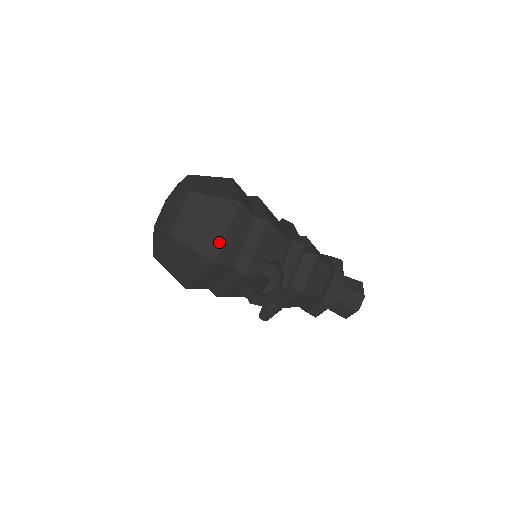
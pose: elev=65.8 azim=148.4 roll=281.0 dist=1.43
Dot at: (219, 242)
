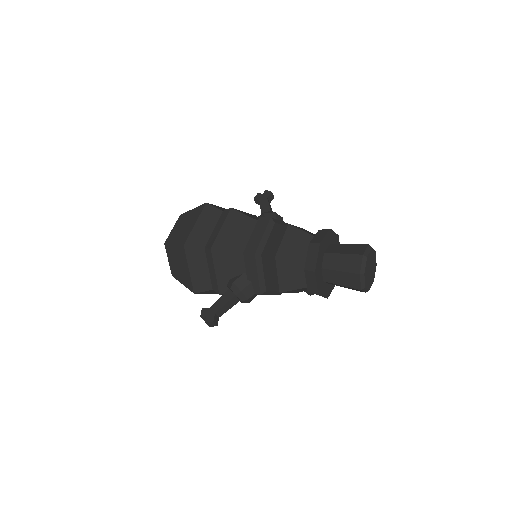
Dot at: (189, 278)
